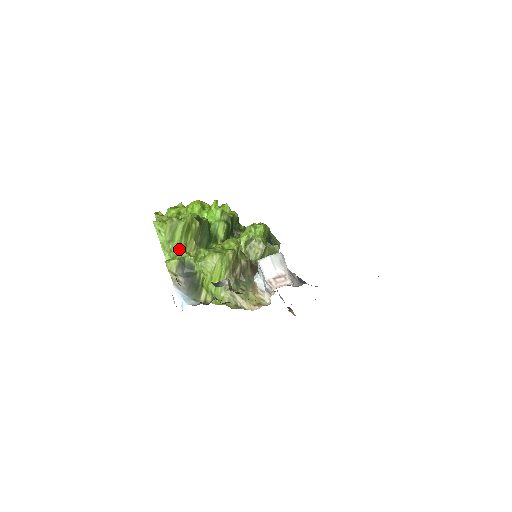
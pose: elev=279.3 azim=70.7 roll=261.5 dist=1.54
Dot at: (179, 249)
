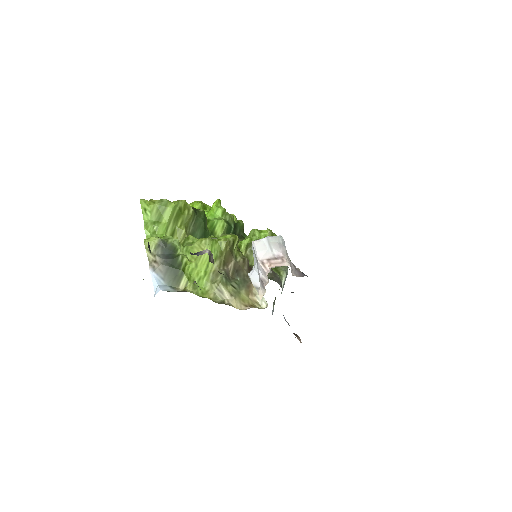
Dot at: (165, 233)
